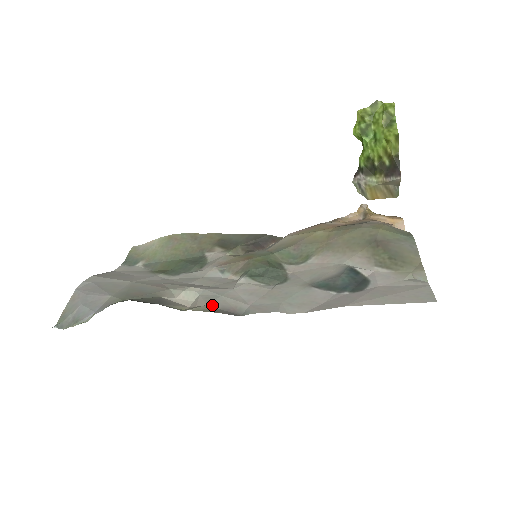
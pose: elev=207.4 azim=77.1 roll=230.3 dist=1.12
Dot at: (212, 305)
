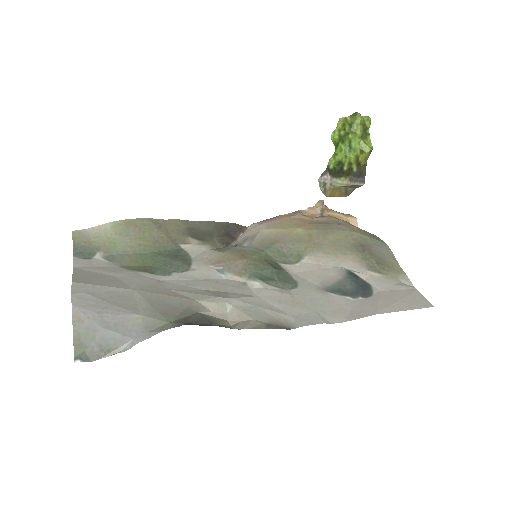
Dot at: (258, 319)
